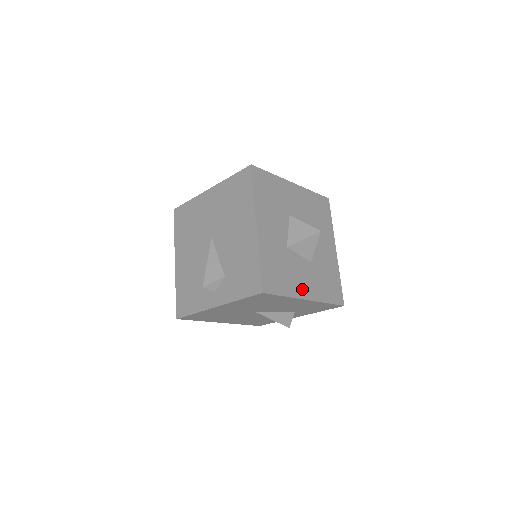
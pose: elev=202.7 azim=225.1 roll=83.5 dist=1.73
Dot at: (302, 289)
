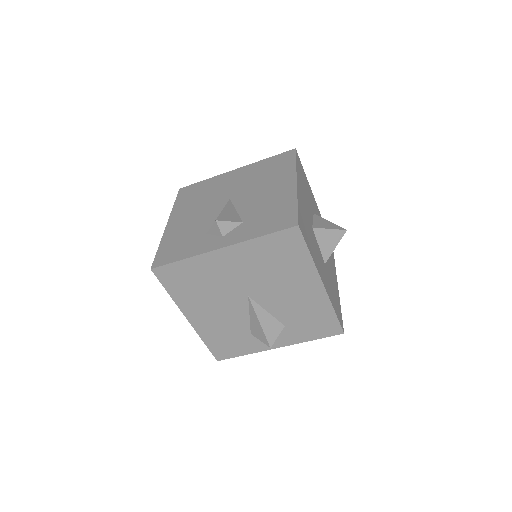
Dot at: (320, 271)
